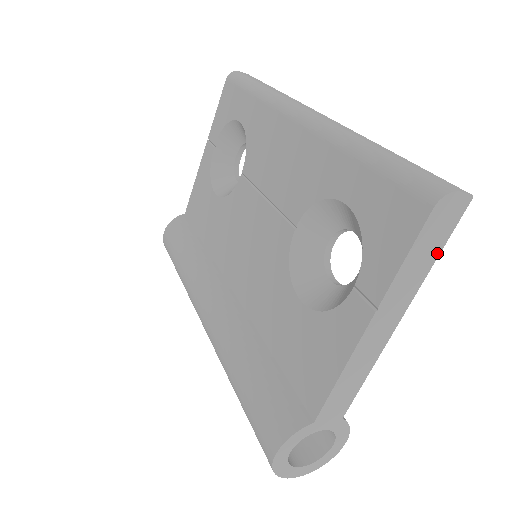
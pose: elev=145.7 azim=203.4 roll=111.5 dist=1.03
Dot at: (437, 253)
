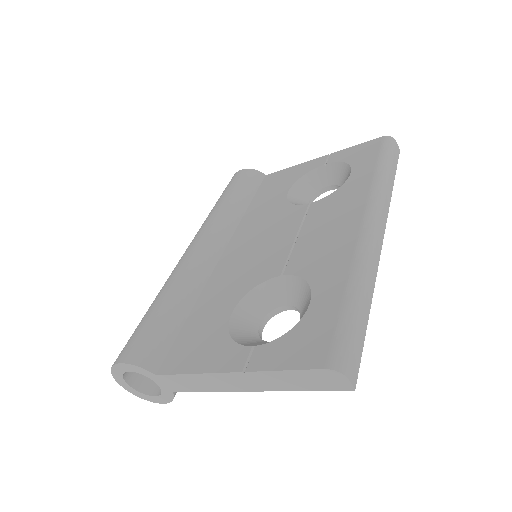
Dot at: (306, 389)
